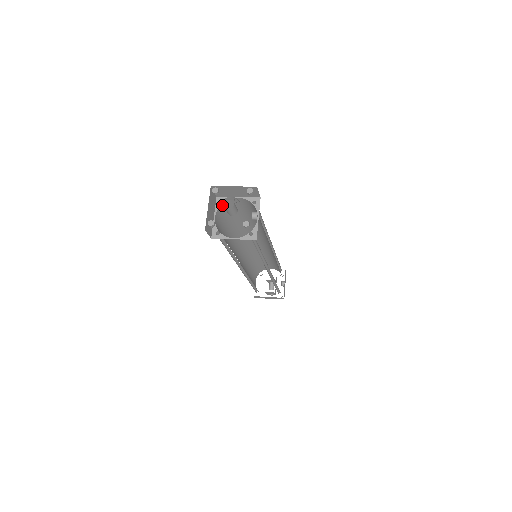
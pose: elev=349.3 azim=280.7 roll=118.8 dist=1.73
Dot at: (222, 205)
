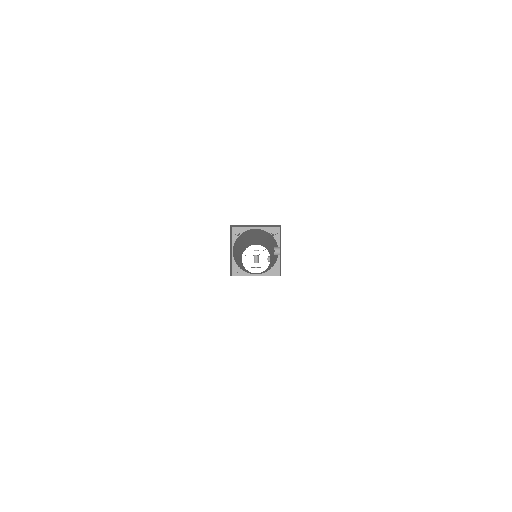
Dot at: (238, 236)
